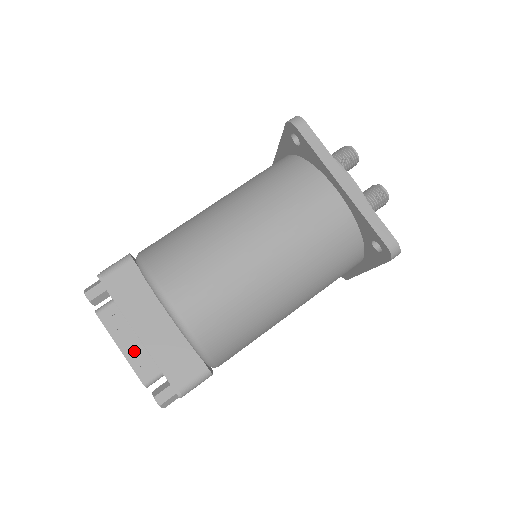
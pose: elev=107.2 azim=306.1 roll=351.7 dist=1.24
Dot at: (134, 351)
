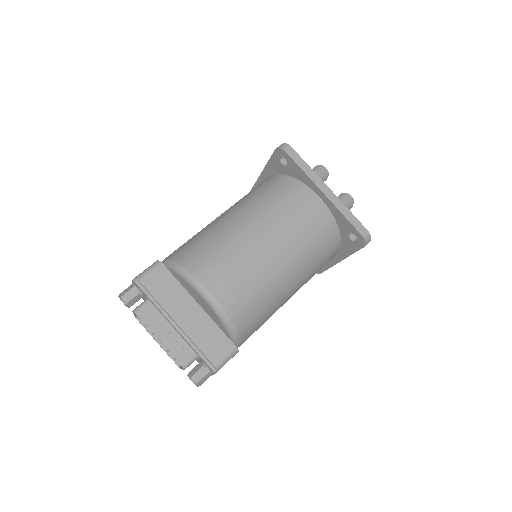
Dot at: (171, 340)
